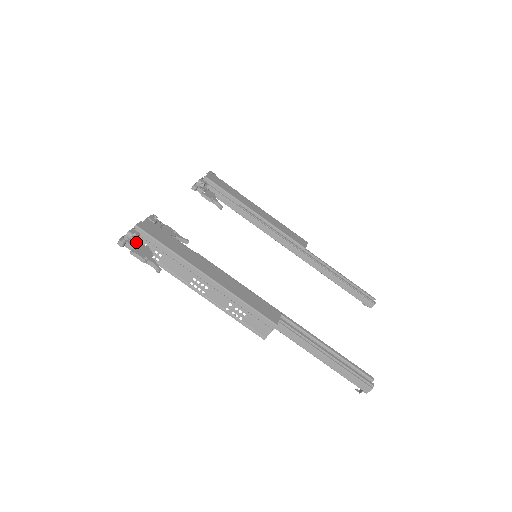
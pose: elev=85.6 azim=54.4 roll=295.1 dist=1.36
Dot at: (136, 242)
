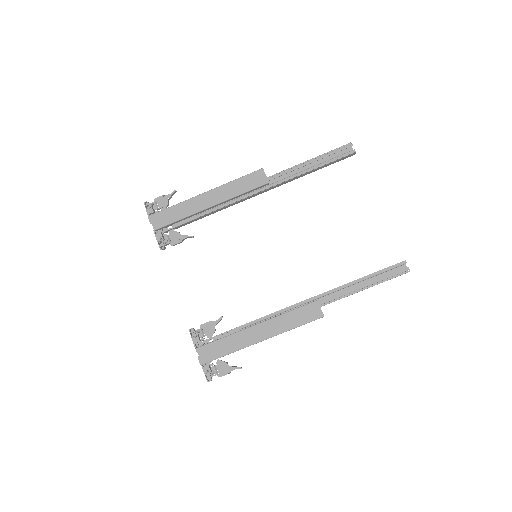
Dot at: (213, 370)
